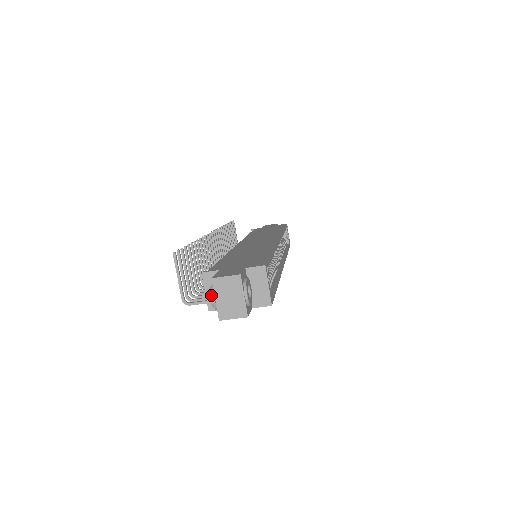
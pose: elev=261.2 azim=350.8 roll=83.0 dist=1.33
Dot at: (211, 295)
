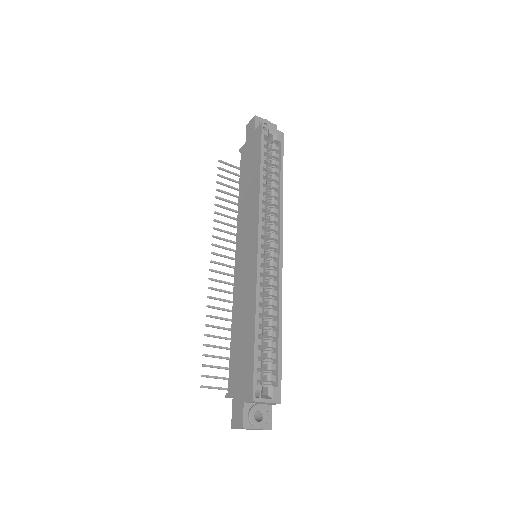
Dot at: occluded
